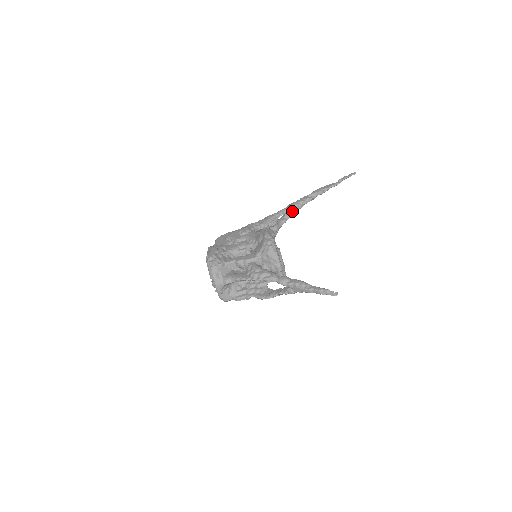
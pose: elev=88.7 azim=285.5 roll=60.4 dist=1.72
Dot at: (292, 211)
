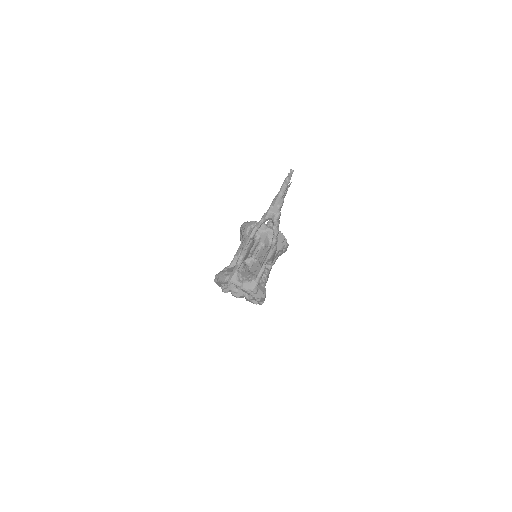
Dot at: occluded
